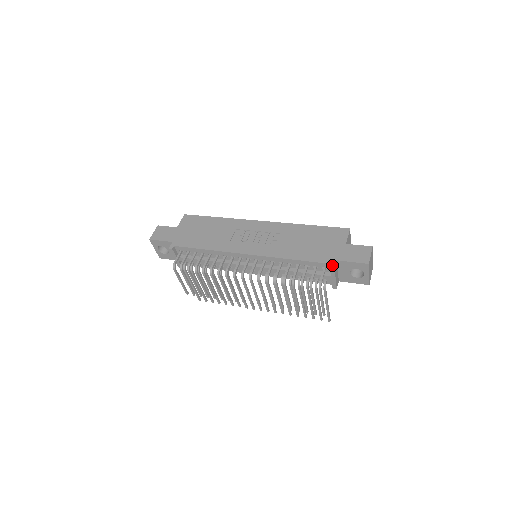
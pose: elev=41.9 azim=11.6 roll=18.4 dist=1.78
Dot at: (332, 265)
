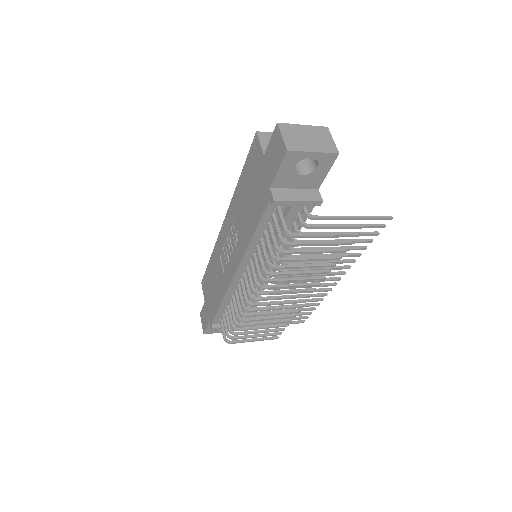
Dot at: (270, 200)
